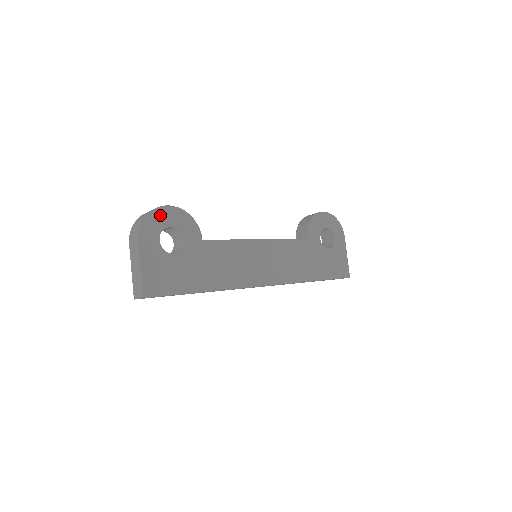
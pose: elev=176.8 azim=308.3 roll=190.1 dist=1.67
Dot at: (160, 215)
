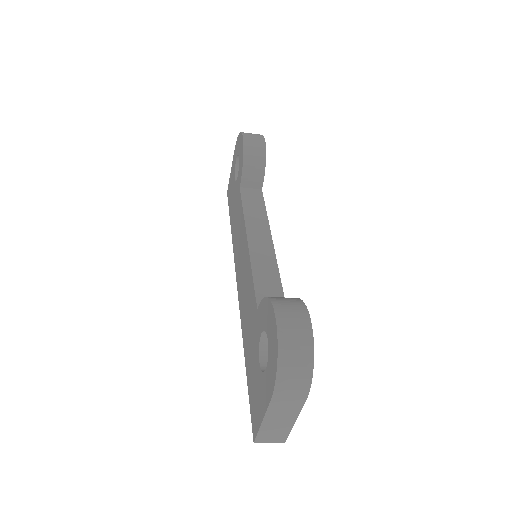
Dot at: occluded
